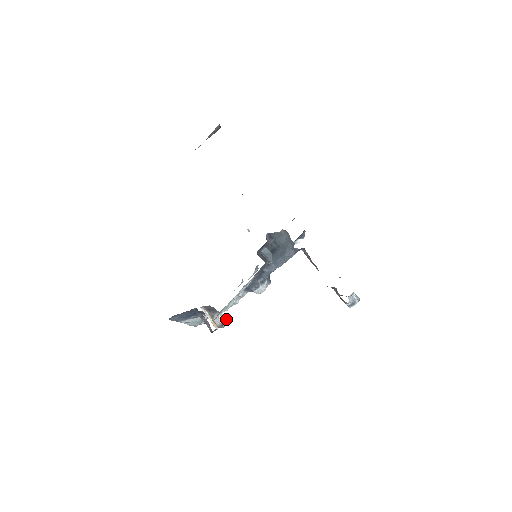
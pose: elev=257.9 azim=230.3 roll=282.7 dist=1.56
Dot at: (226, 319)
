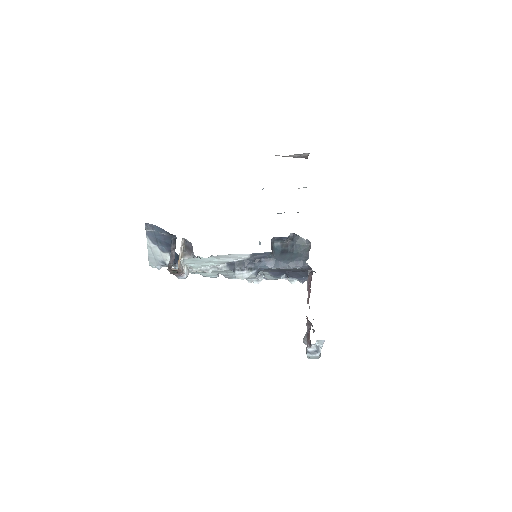
Dot at: (188, 274)
